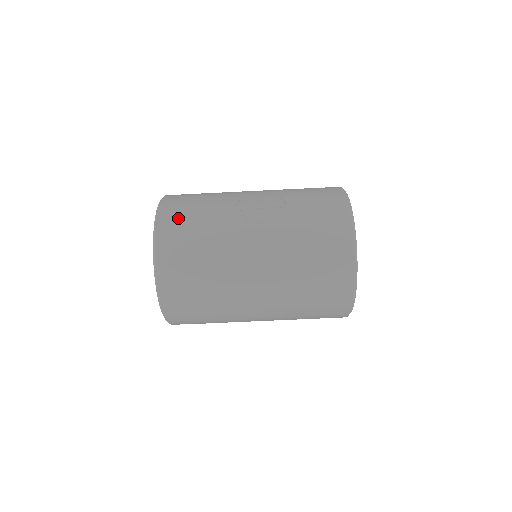
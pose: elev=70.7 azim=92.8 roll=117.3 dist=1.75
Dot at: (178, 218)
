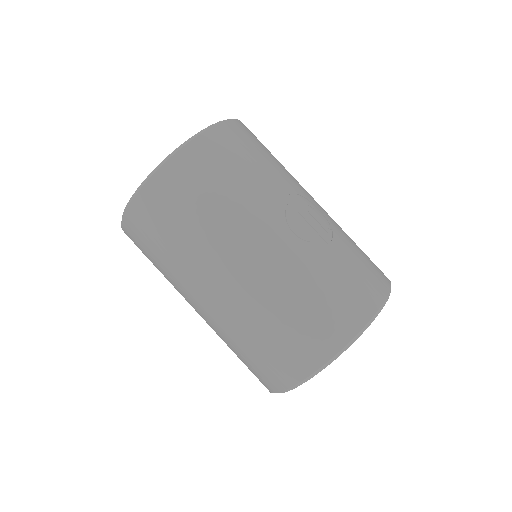
Dot at: (229, 147)
